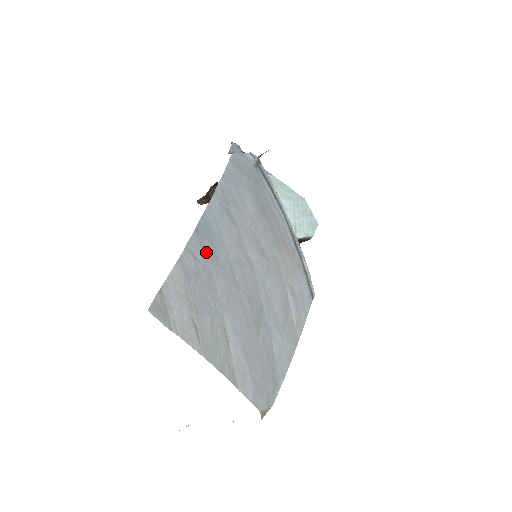
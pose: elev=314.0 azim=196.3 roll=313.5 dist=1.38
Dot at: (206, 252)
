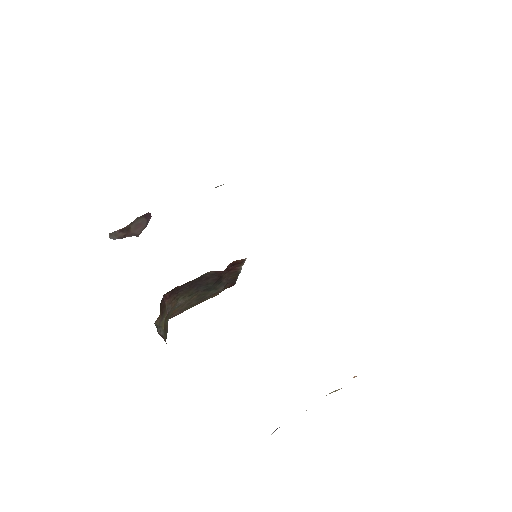
Dot at: occluded
